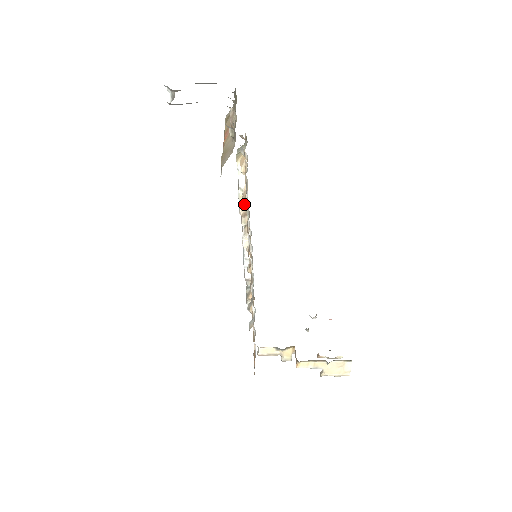
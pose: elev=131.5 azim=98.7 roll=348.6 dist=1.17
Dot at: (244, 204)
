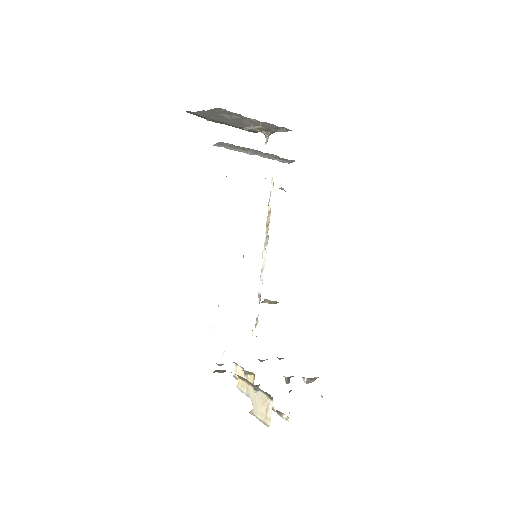
Dot at: (270, 215)
